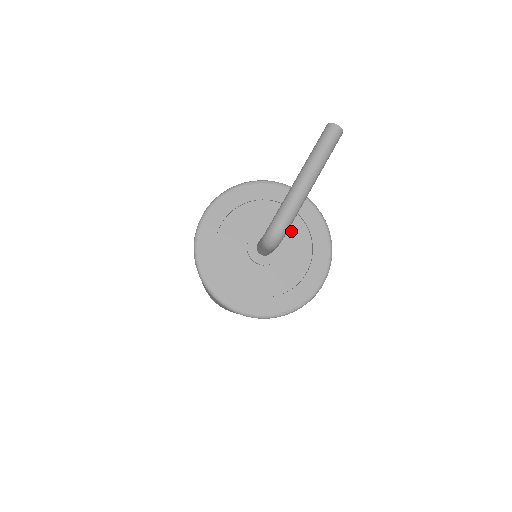
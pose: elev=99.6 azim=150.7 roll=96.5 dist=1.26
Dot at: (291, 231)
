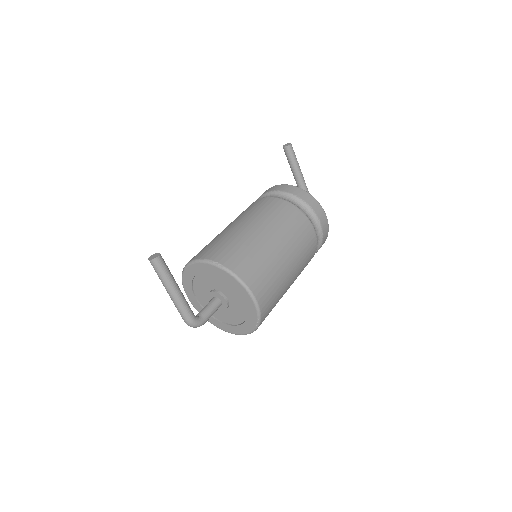
Dot at: (219, 283)
